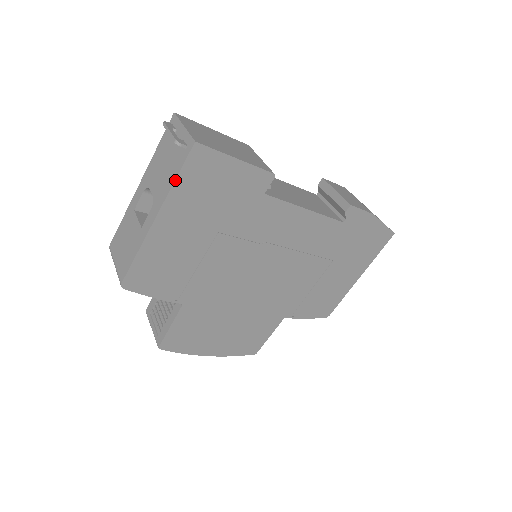
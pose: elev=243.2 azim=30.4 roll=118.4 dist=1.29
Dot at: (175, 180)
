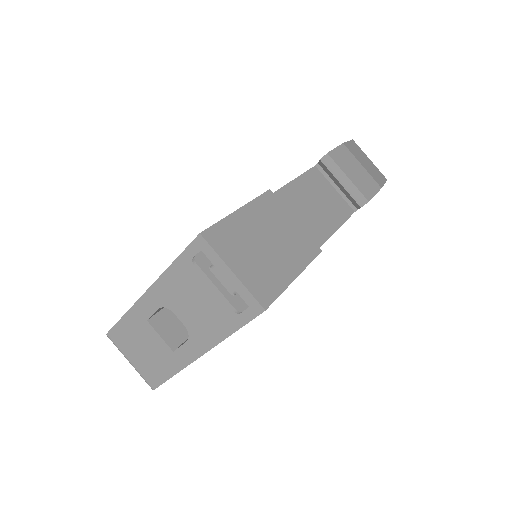
Dot at: occluded
